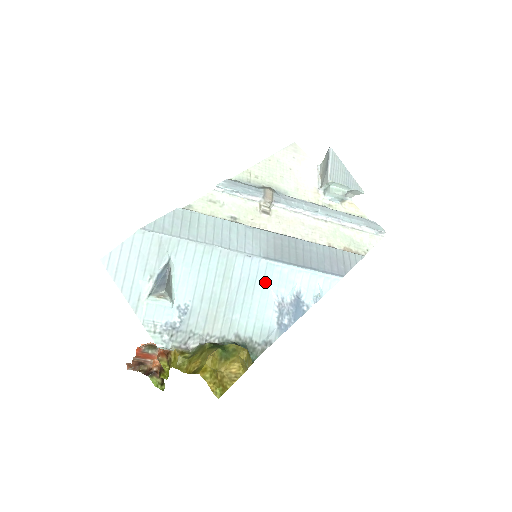
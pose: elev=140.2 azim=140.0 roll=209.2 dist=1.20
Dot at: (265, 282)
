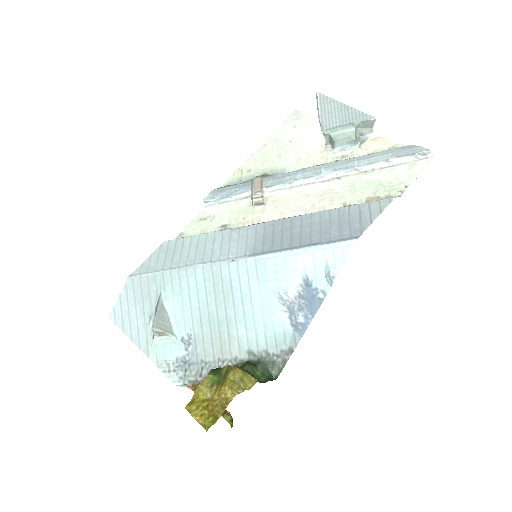
Dot at: (260, 282)
